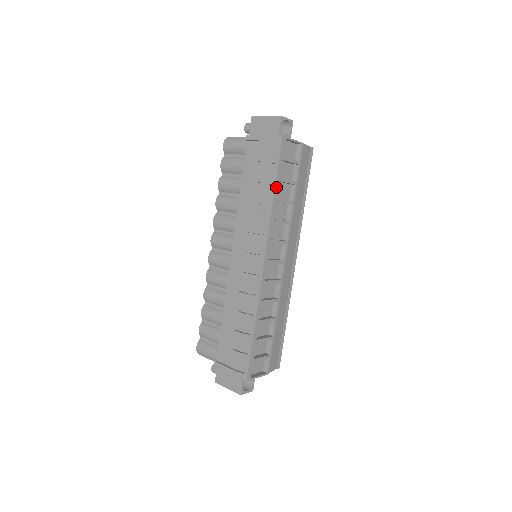
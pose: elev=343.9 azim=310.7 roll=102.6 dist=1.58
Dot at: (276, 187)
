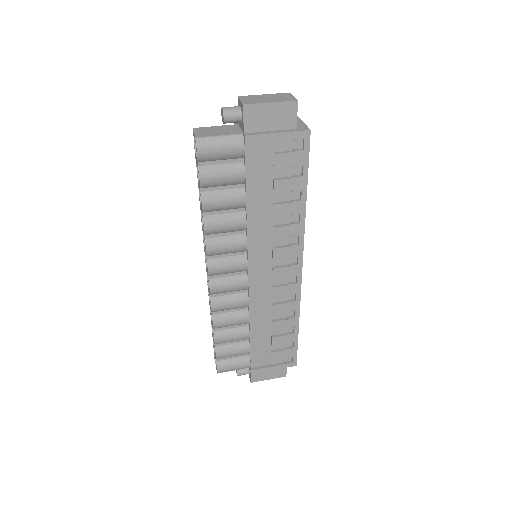
Dot at: (306, 191)
